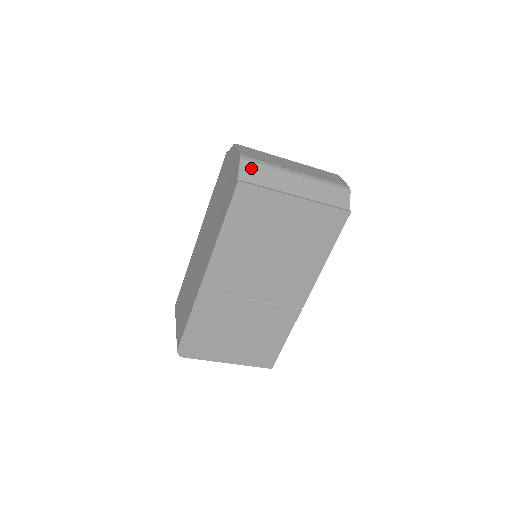
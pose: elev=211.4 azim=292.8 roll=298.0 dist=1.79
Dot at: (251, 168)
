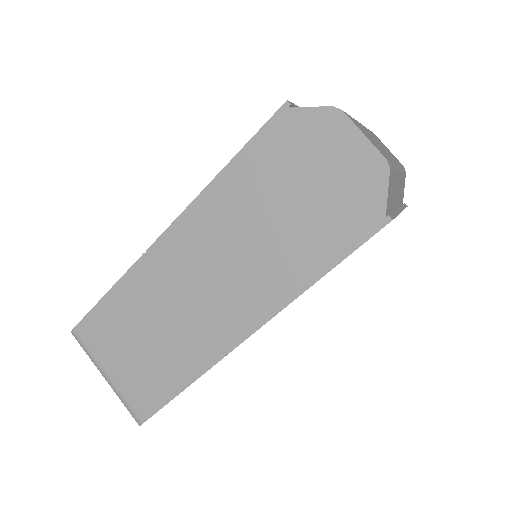
Dot at: (391, 183)
